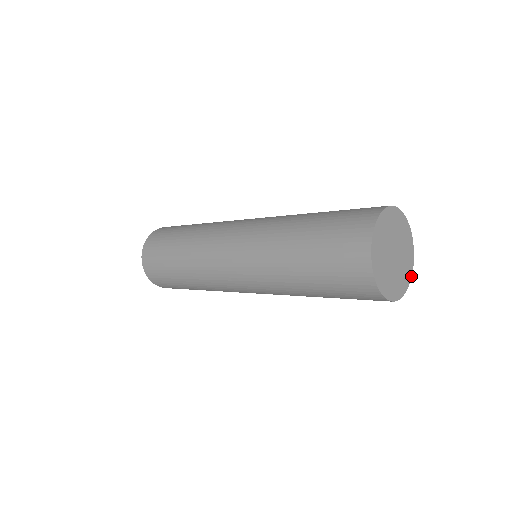
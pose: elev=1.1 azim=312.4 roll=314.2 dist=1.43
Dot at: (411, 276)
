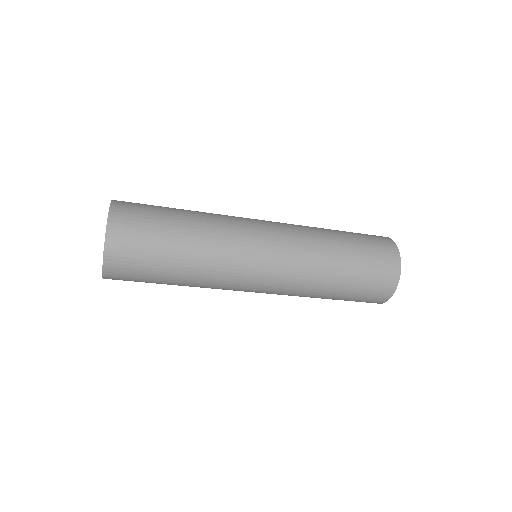
Dot at: (384, 302)
